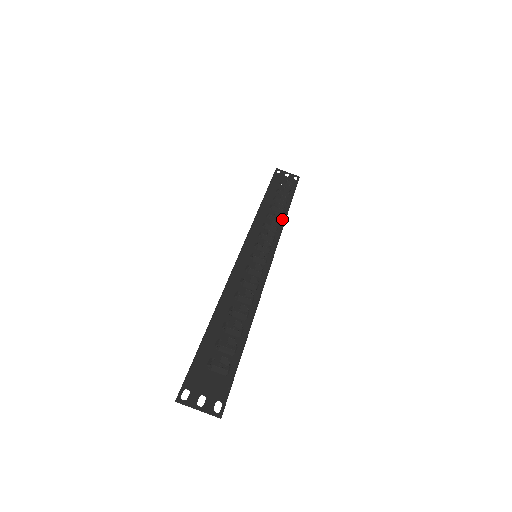
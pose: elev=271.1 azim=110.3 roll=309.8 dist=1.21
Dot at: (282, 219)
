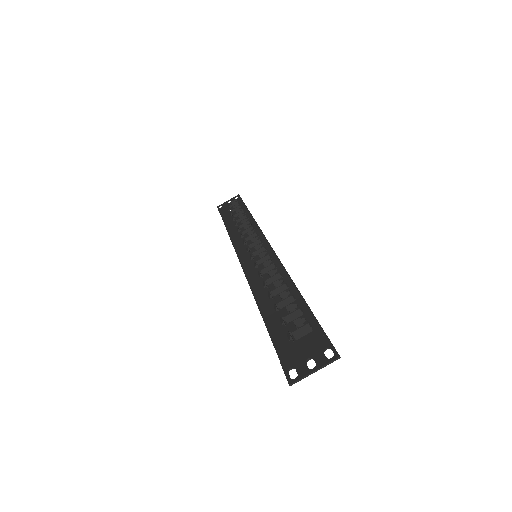
Dot at: (251, 222)
